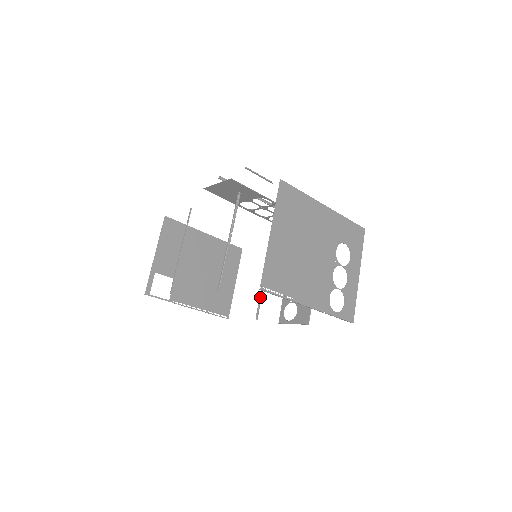
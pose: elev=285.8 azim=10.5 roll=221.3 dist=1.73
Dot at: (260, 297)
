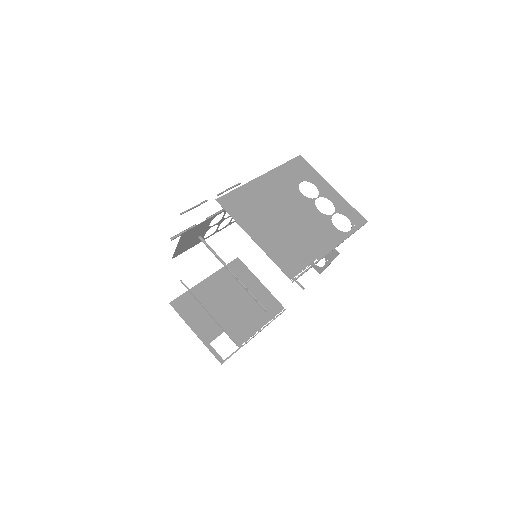
Dot at: occluded
